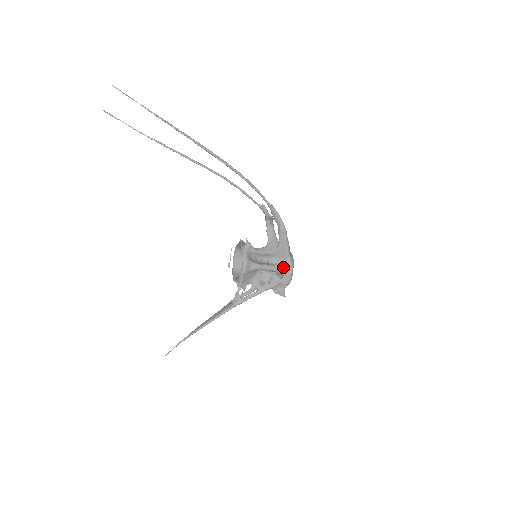
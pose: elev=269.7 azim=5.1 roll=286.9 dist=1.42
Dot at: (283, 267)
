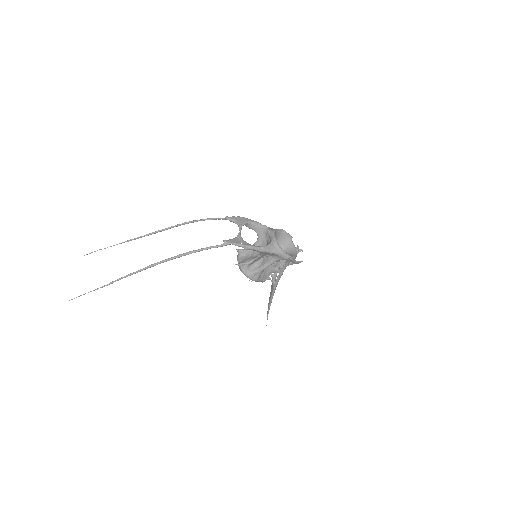
Dot at: (278, 258)
